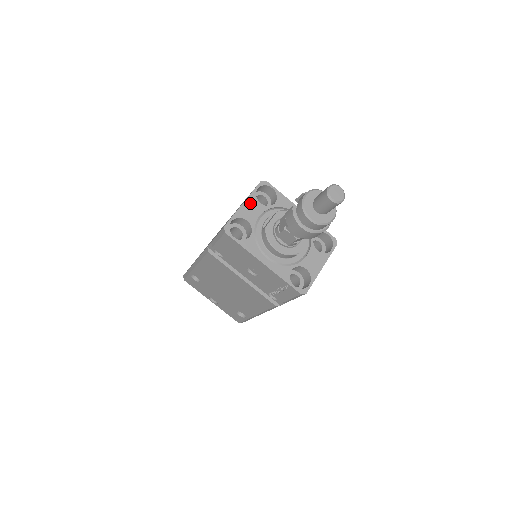
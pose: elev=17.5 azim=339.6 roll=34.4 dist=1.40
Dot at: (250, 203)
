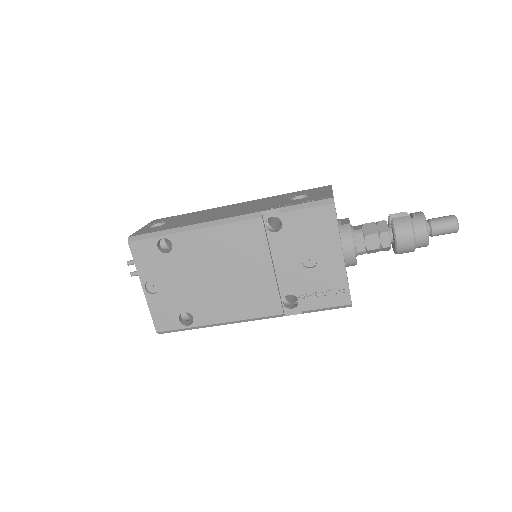
Dot at: occluded
